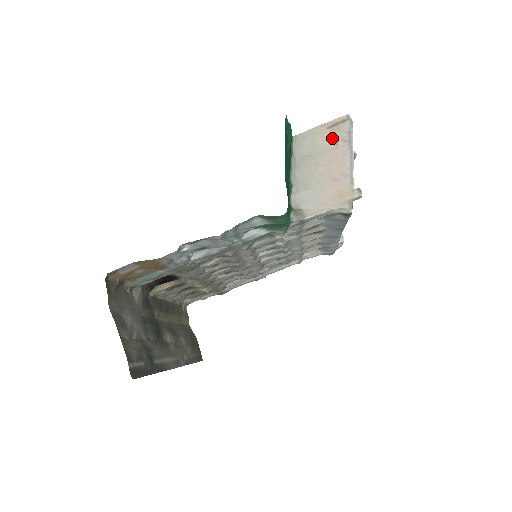
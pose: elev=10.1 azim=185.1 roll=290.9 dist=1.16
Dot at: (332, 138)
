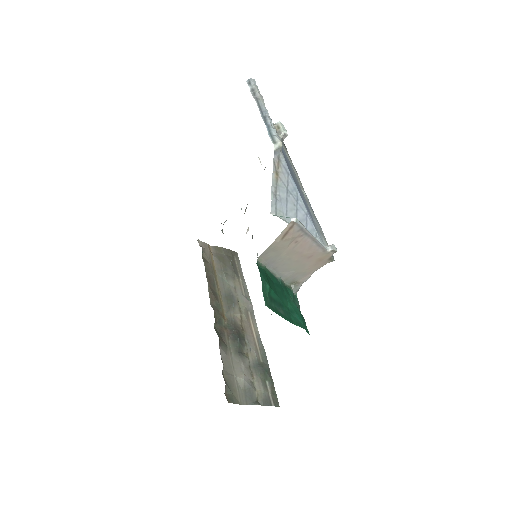
Dot at: (290, 242)
